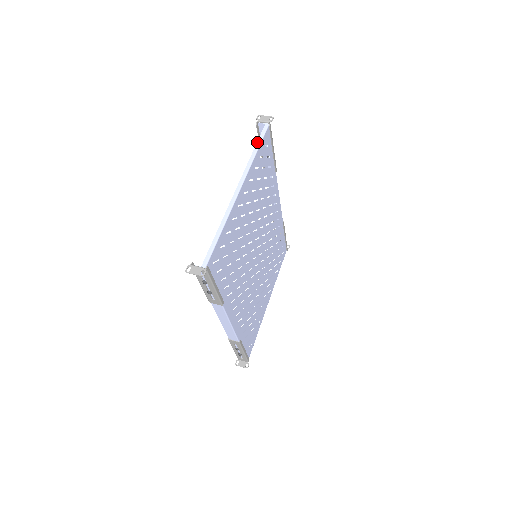
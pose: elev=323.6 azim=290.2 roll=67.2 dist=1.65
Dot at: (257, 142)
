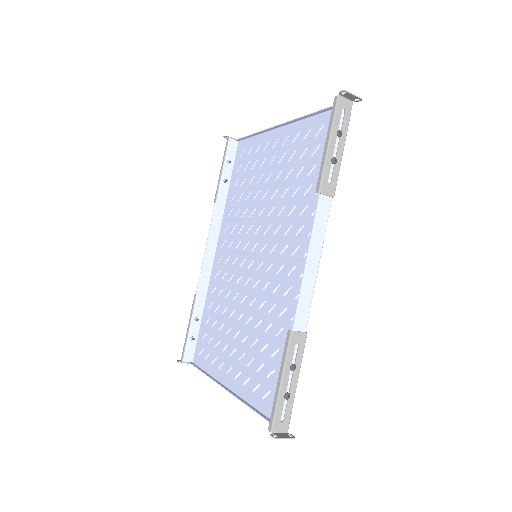
Dot at: (249, 135)
